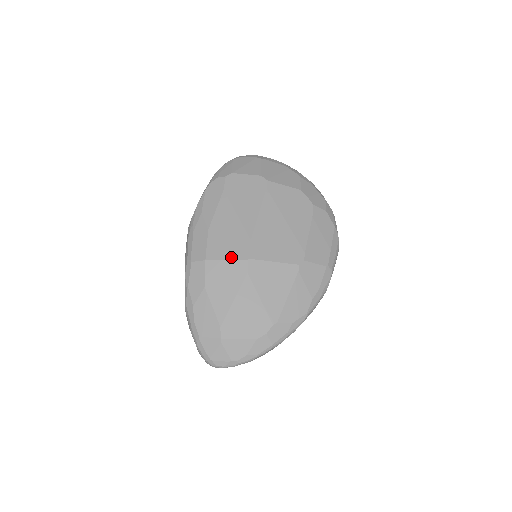
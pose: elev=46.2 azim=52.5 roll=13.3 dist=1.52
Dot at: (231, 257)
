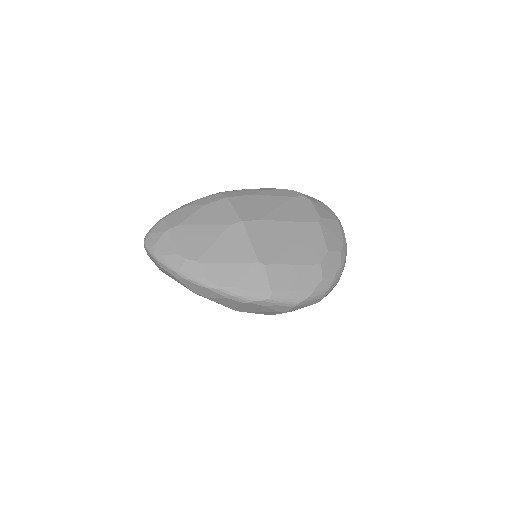
Dot at: (238, 211)
